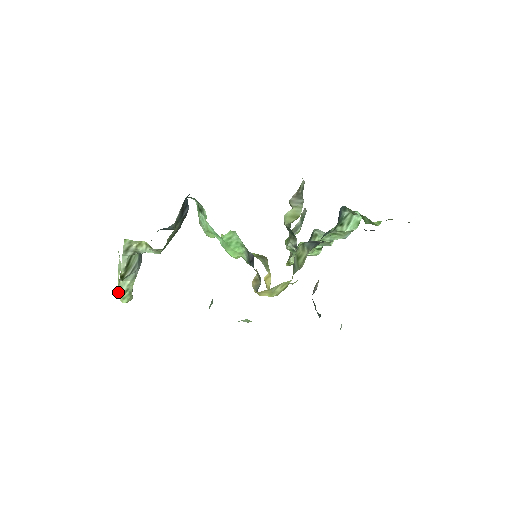
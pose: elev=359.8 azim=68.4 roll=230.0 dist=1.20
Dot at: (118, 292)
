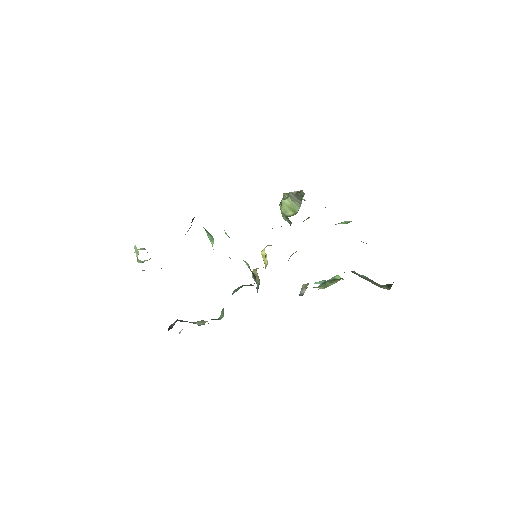
Dot at: (137, 261)
